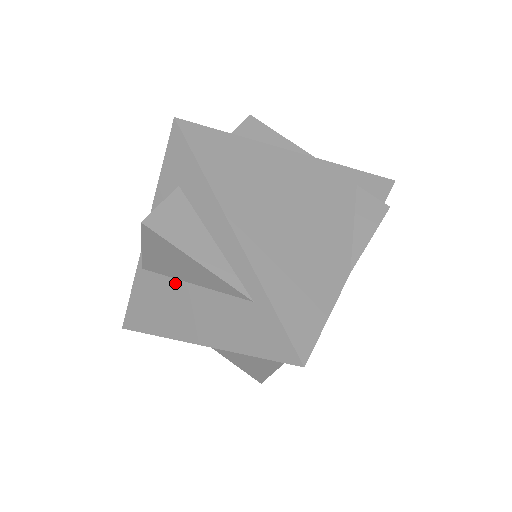
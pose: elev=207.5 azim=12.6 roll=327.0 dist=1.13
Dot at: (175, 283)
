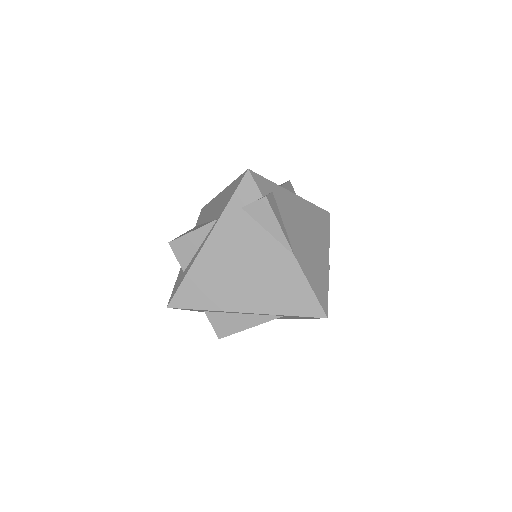
Dot at: occluded
